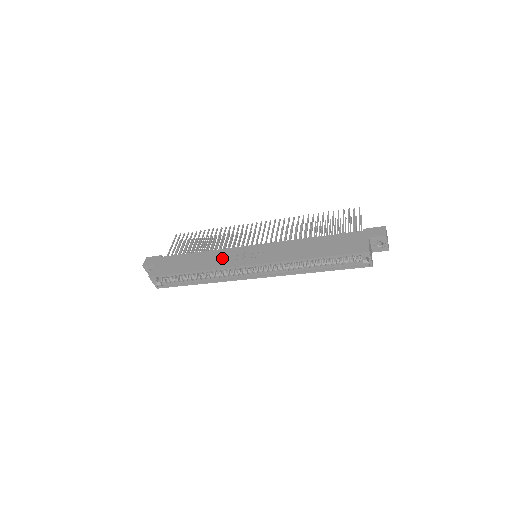
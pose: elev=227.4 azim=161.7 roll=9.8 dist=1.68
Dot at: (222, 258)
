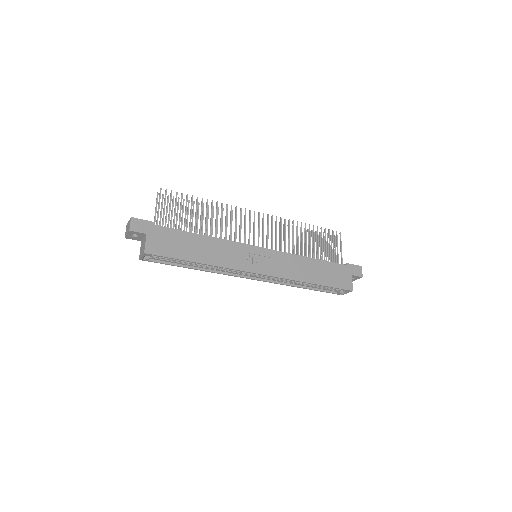
Dot at: (231, 254)
